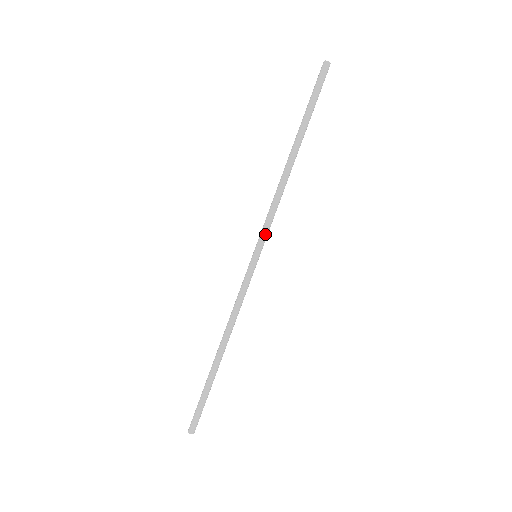
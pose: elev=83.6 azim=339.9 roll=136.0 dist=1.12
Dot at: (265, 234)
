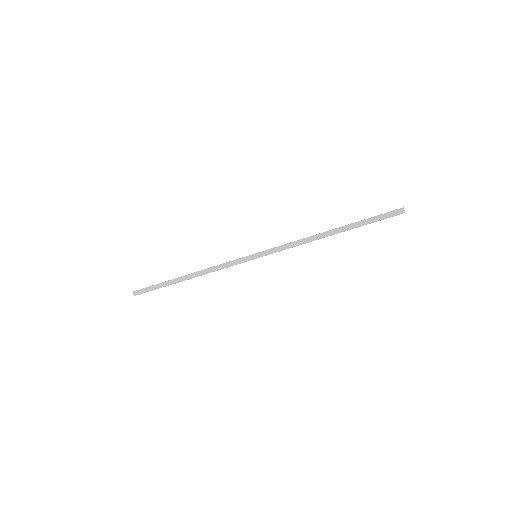
Dot at: occluded
